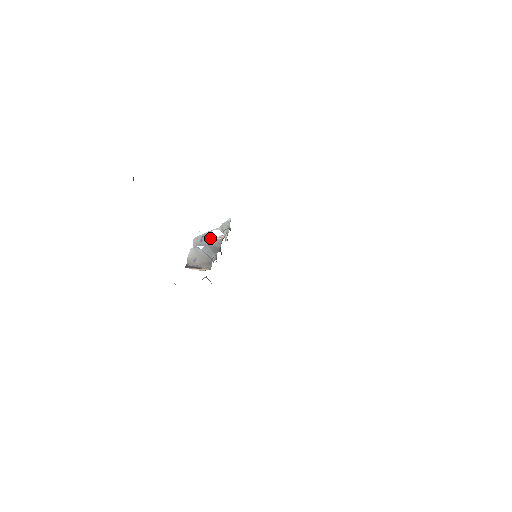
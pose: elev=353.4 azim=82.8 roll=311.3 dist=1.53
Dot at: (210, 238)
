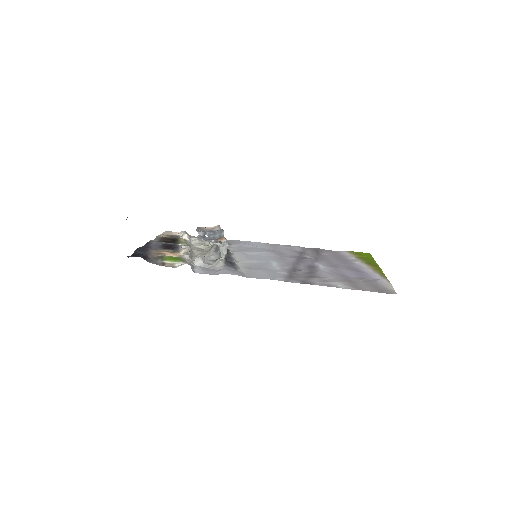
Dot at: occluded
